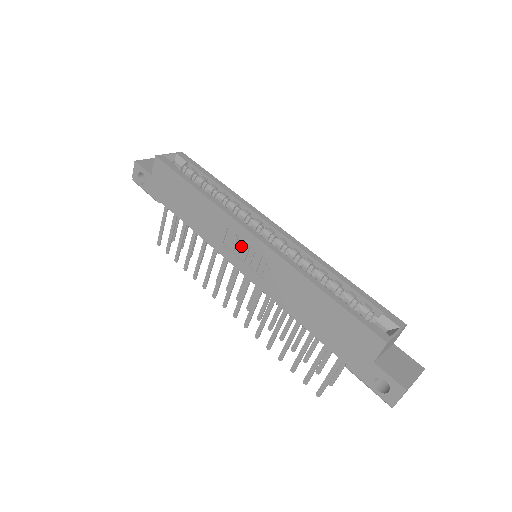
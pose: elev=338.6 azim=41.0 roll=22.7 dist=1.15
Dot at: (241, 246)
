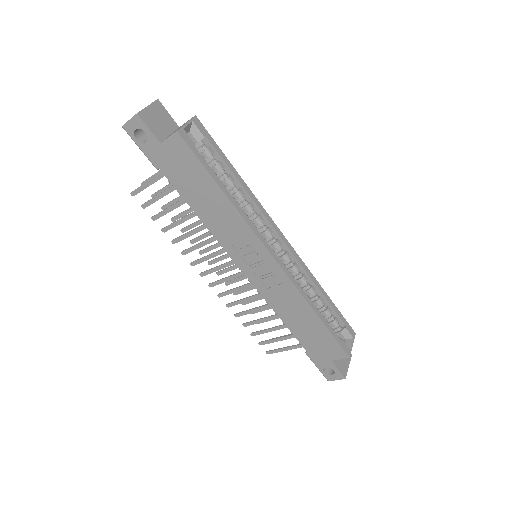
Dot at: (254, 257)
